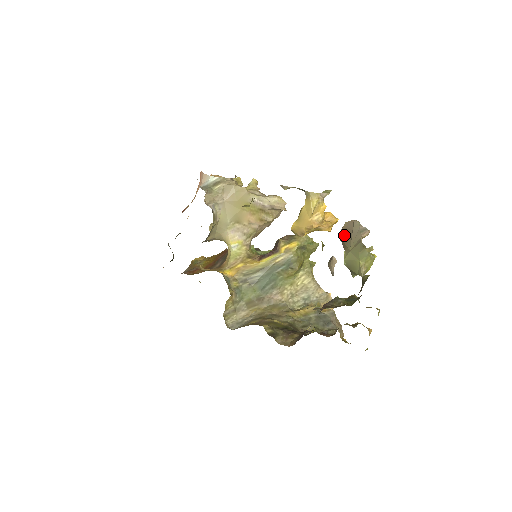
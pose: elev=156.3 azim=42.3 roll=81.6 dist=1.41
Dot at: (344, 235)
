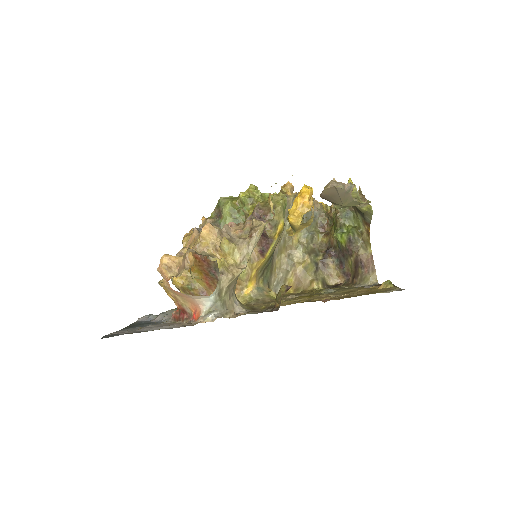
Dot at: (329, 198)
